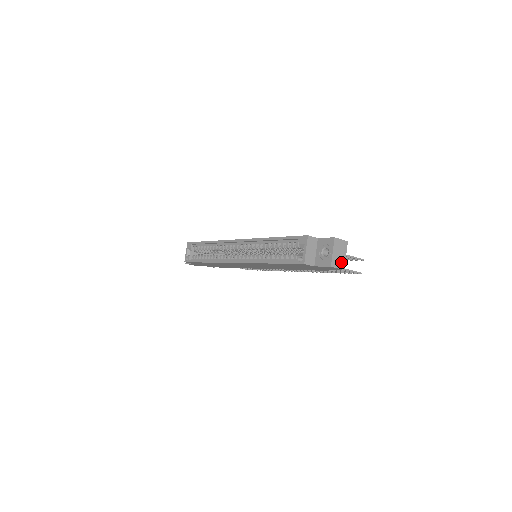
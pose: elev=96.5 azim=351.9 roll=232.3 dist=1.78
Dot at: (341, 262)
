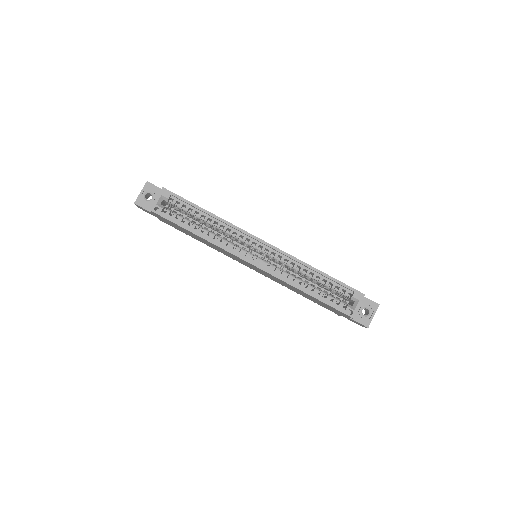
Dot at: occluded
